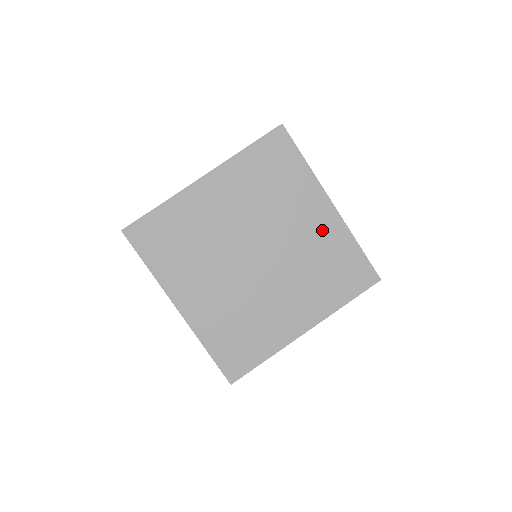
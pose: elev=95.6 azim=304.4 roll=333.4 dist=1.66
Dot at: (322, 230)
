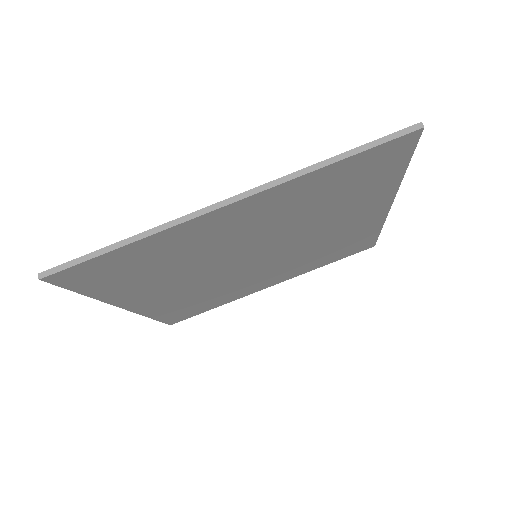
Dot at: (355, 227)
